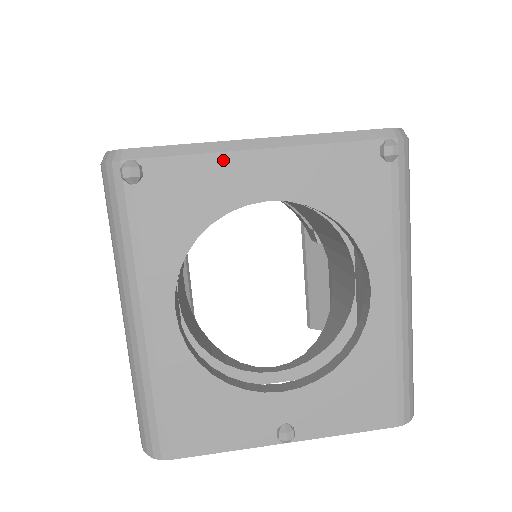
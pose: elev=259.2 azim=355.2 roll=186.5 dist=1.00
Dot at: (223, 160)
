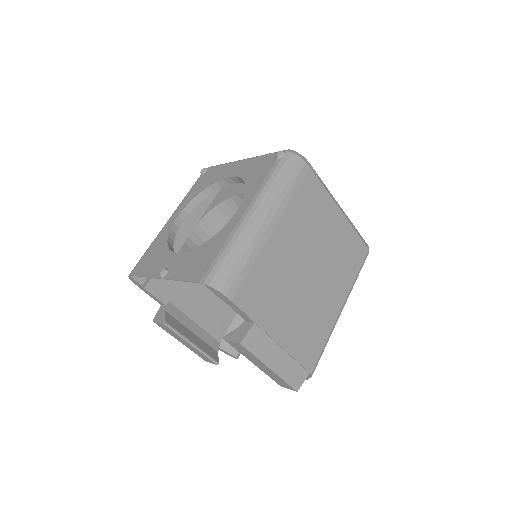
Dot at: (228, 165)
